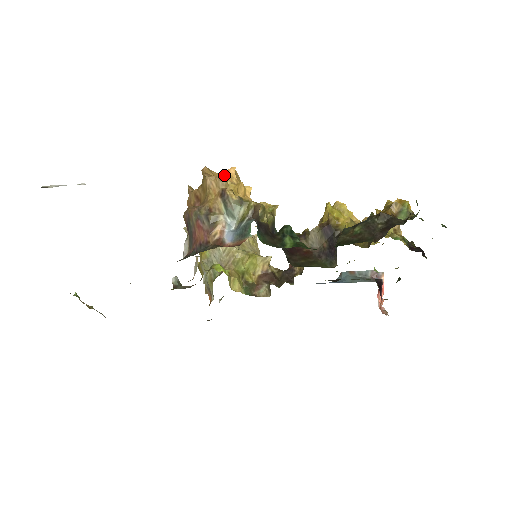
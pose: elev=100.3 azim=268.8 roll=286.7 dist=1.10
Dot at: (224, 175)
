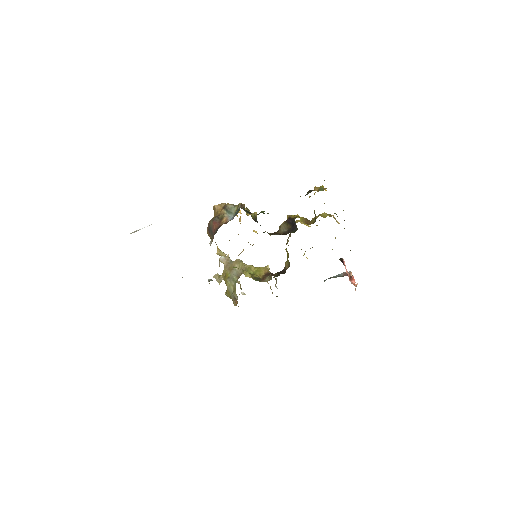
Dot at: occluded
